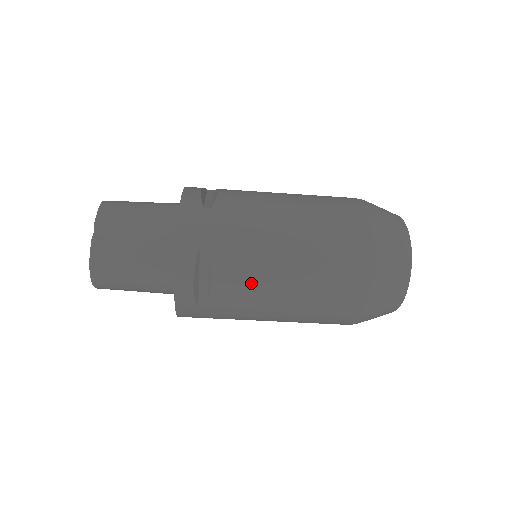
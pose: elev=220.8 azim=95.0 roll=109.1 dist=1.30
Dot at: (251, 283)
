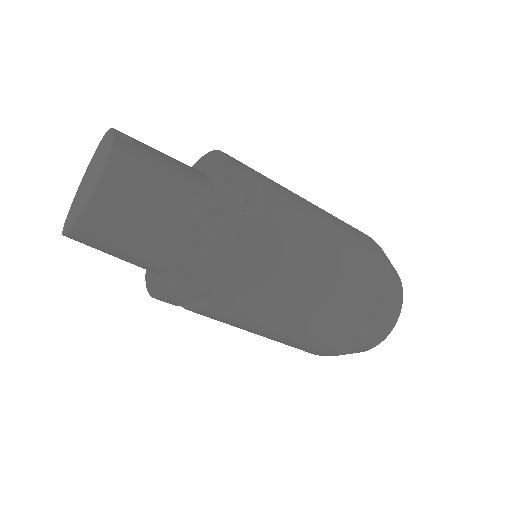
Dot at: (298, 231)
